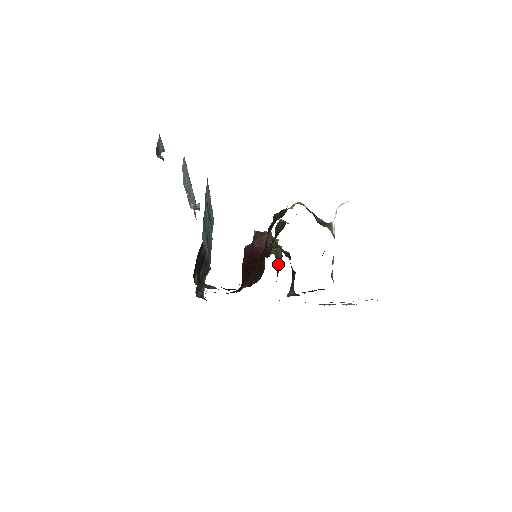
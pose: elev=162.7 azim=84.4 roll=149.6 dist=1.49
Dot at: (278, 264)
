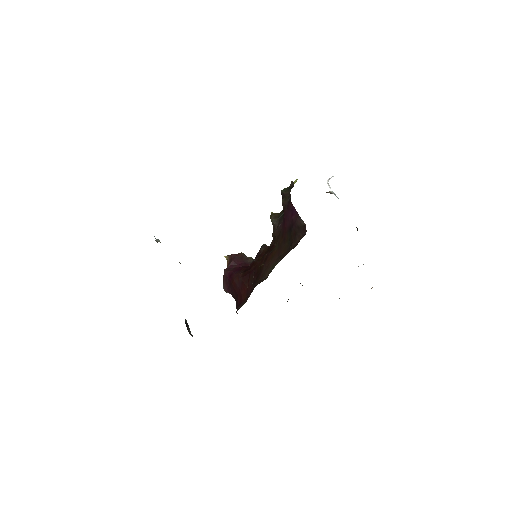
Dot at: occluded
